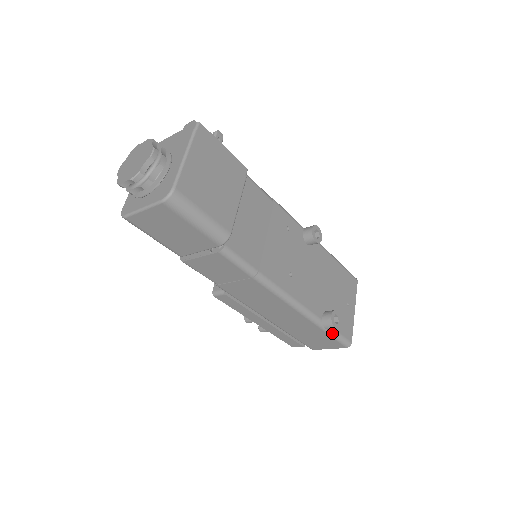
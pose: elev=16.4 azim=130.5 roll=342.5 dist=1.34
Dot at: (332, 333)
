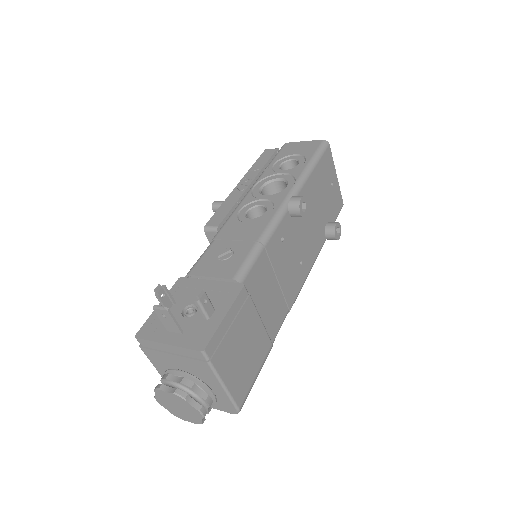
Dot at: occluded
